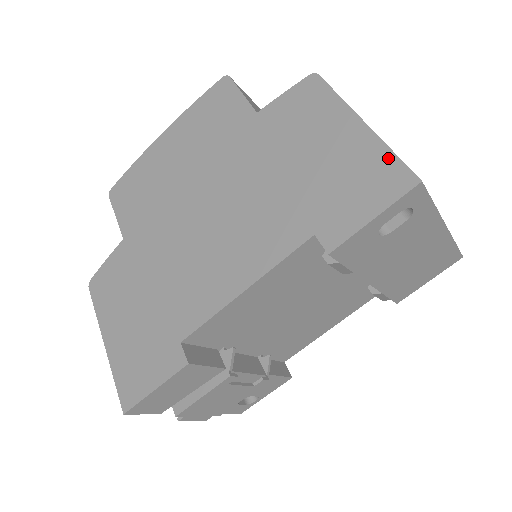
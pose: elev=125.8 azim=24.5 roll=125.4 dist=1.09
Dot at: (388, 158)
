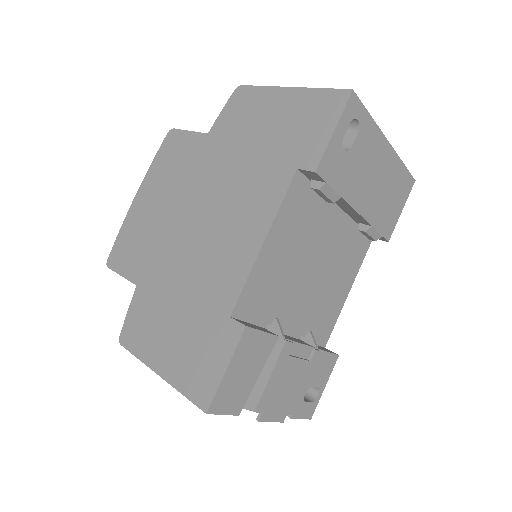
Dot at: (321, 93)
